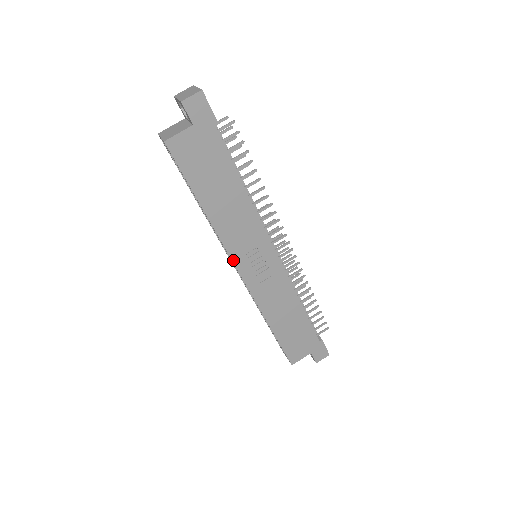
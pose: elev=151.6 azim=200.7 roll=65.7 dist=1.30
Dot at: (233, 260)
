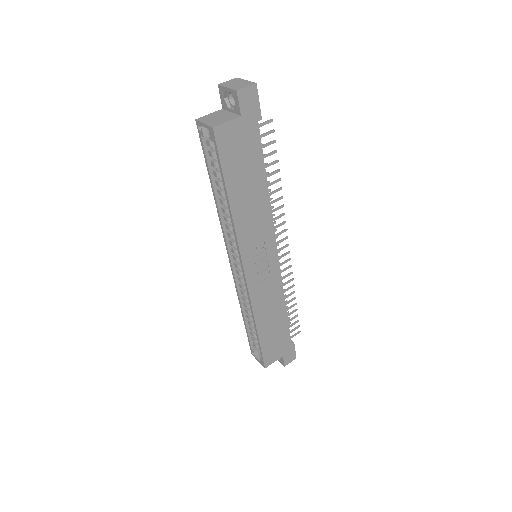
Dot at: (242, 258)
